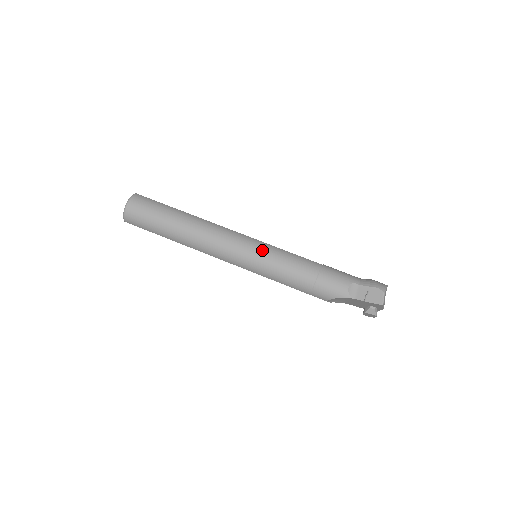
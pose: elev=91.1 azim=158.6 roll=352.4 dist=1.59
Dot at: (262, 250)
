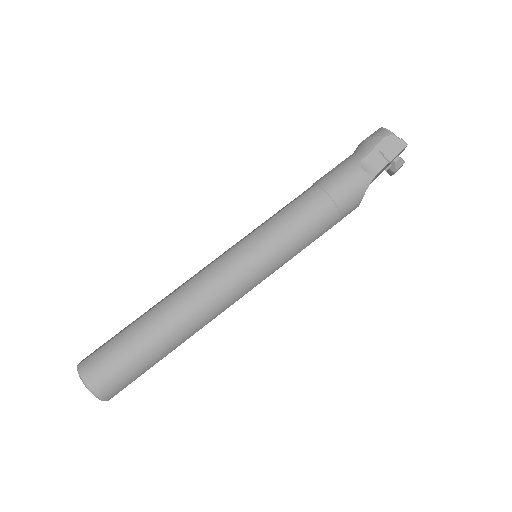
Dot at: (259, 243)
